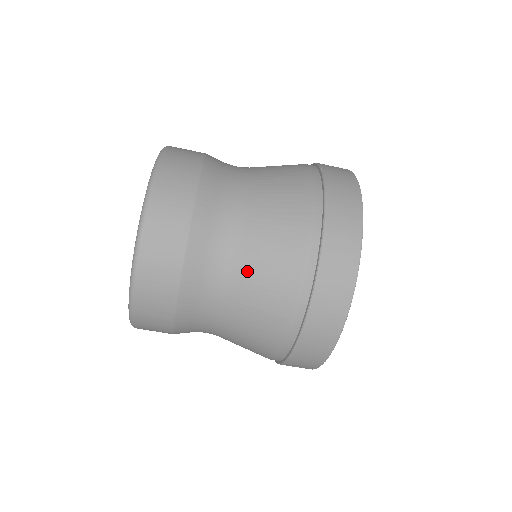
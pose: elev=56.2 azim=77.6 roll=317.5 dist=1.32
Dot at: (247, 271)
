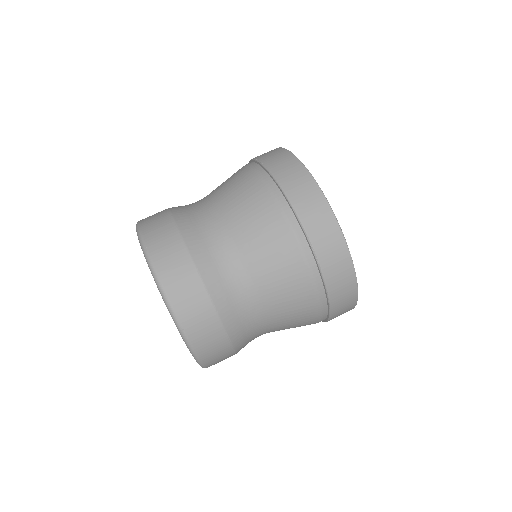
Dot at: occluded
